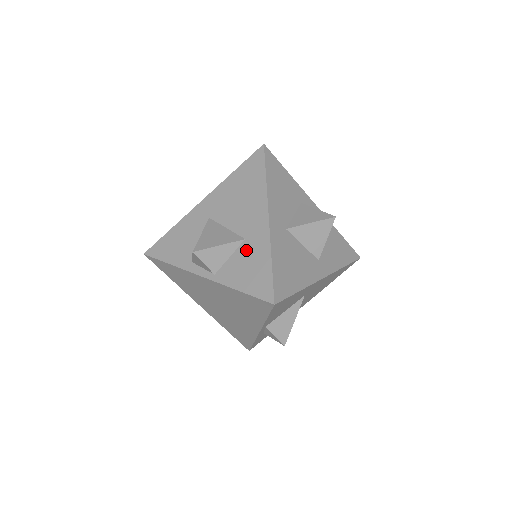
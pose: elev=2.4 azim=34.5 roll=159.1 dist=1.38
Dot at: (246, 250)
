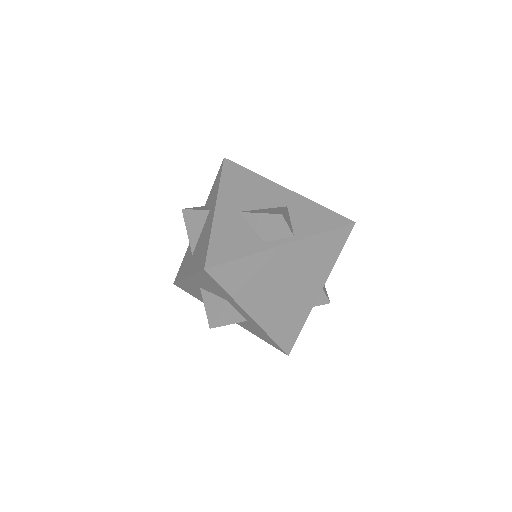
Dot at: (297, 211)
